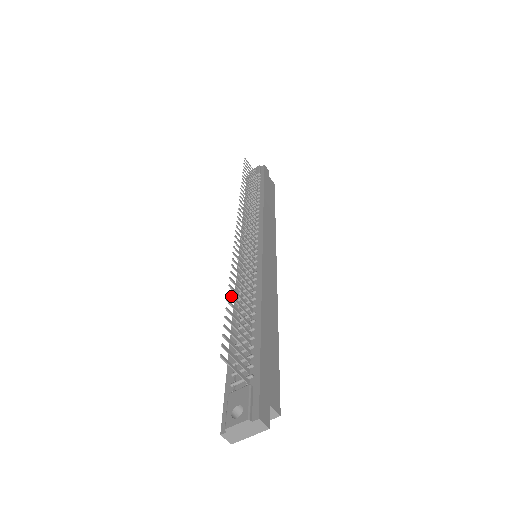
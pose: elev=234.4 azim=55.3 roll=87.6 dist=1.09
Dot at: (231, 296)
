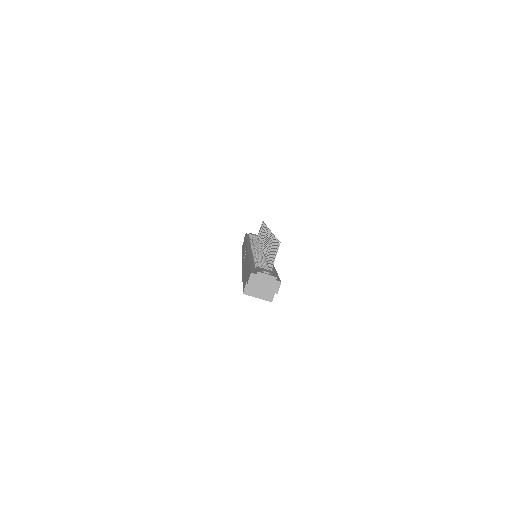
Dot at: occluded
